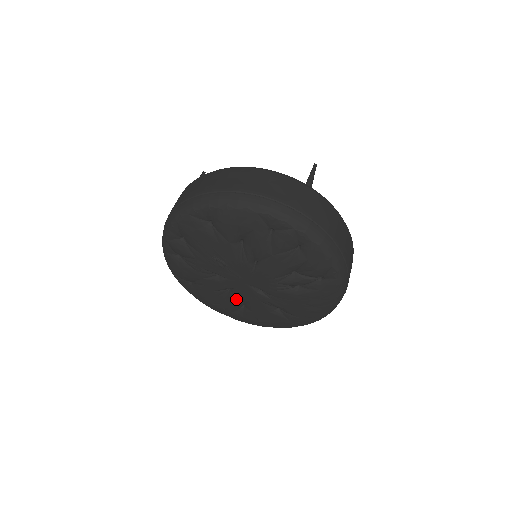
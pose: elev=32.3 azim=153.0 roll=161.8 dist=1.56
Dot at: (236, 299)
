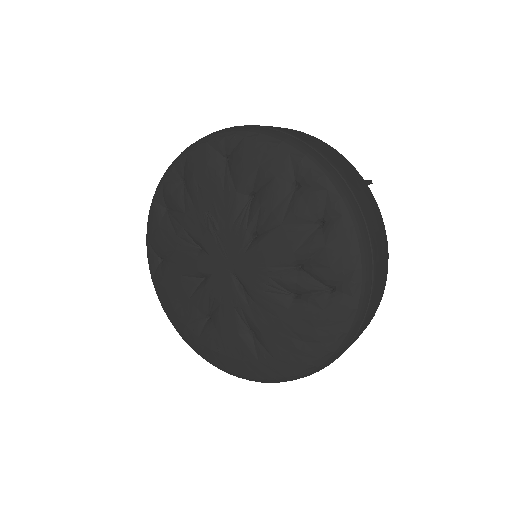
Dot at: (205, 296)
